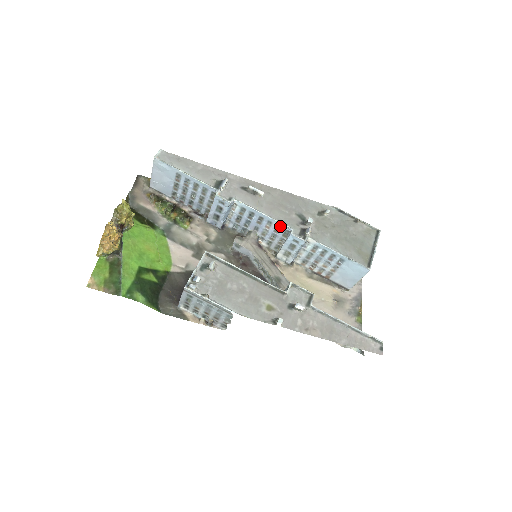
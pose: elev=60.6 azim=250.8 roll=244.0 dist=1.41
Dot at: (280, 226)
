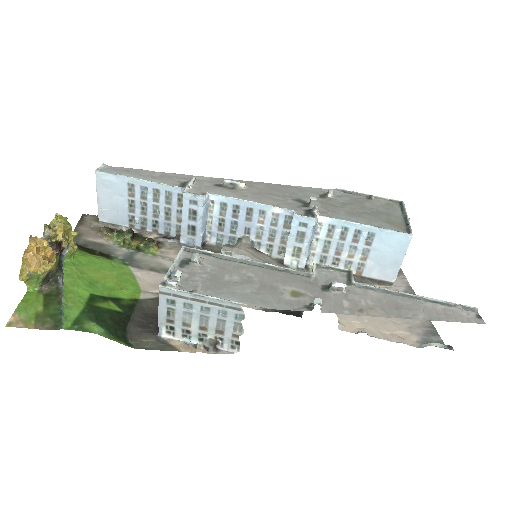
Dot at: (277, 213)
